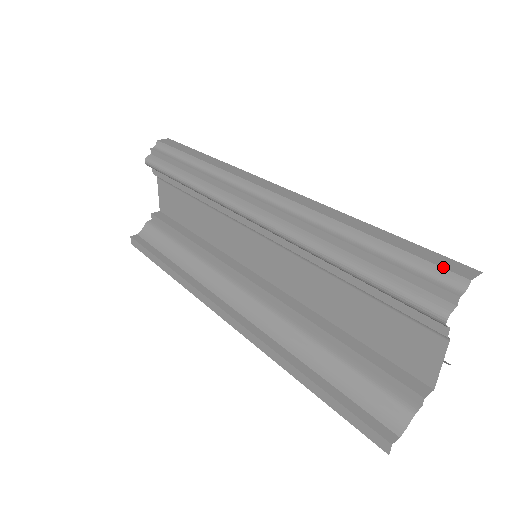
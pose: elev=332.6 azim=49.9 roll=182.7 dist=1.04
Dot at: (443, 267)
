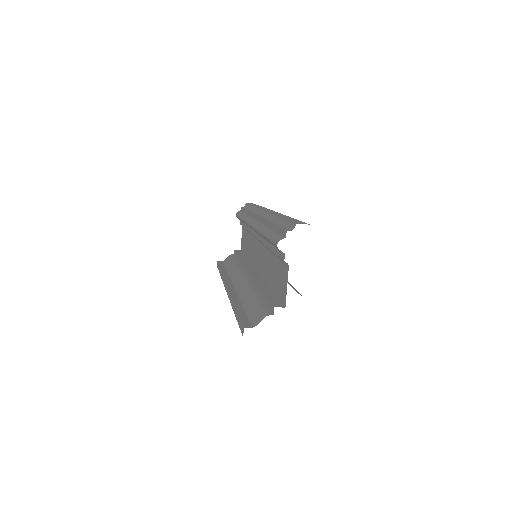
Dot at: (292, 222)
